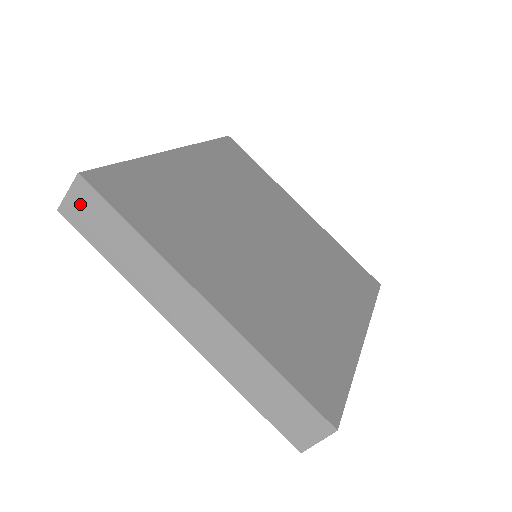
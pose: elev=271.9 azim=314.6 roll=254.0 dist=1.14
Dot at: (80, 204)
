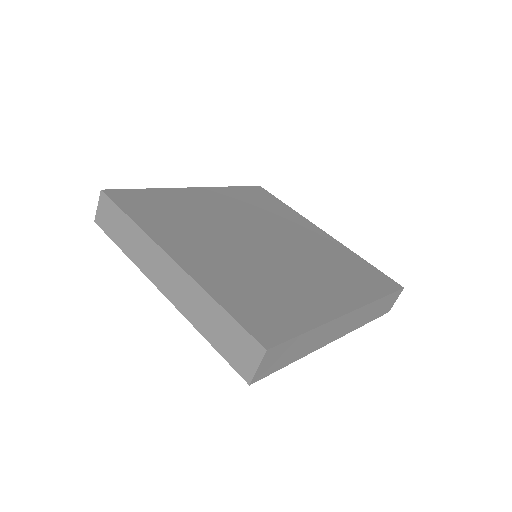
Dot at: (104, 211)
